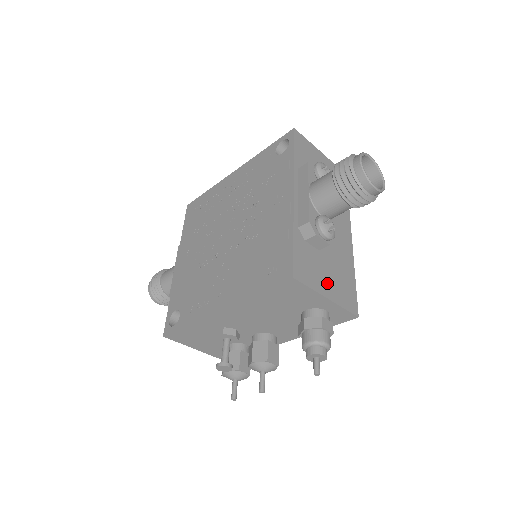
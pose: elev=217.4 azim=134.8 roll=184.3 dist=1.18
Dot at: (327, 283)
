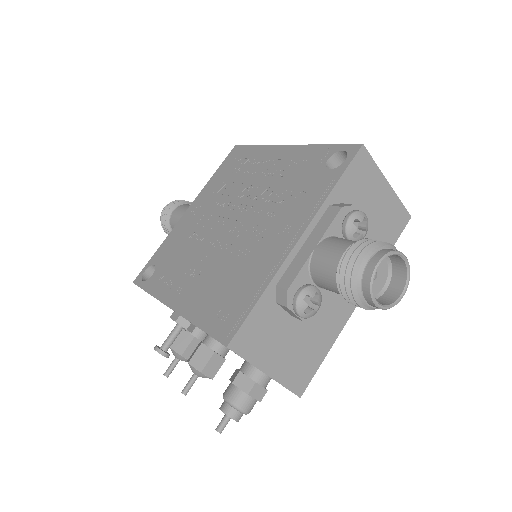
Dot at: (278, 356)
